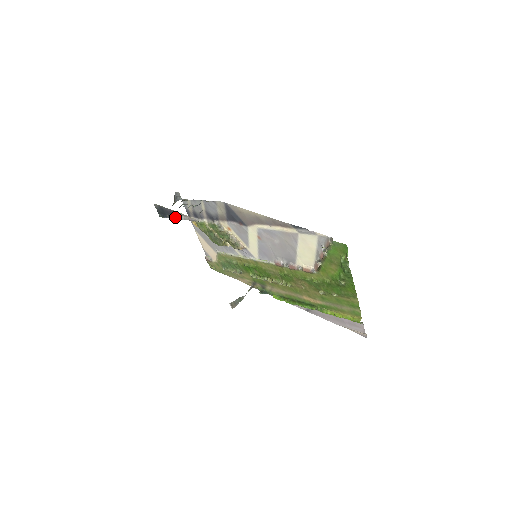
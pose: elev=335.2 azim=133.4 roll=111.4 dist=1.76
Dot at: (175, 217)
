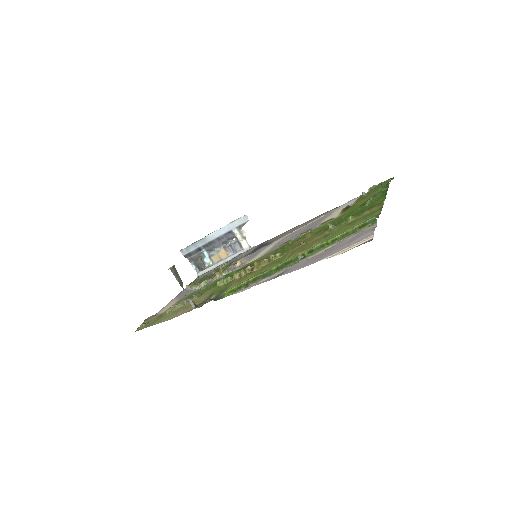
Dot at: (208, 236)
